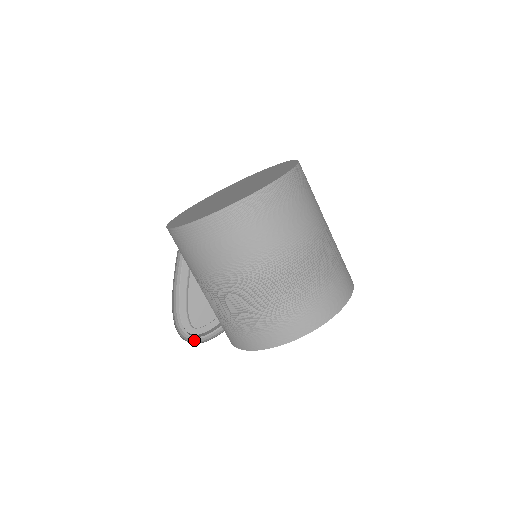
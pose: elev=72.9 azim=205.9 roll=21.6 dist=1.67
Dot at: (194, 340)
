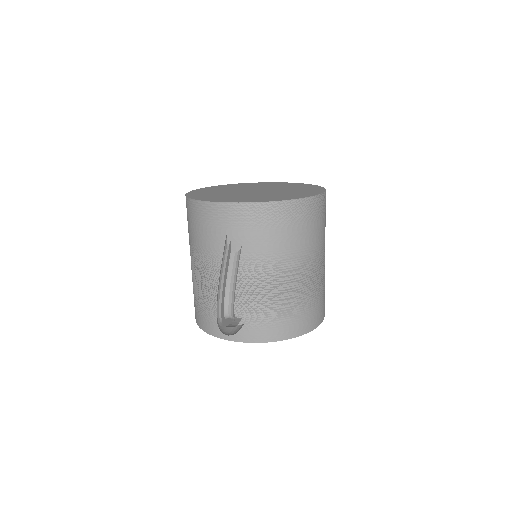
Dot at: (222, 332)
